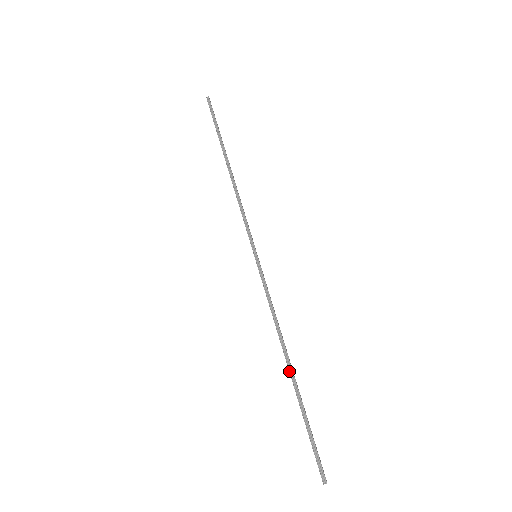
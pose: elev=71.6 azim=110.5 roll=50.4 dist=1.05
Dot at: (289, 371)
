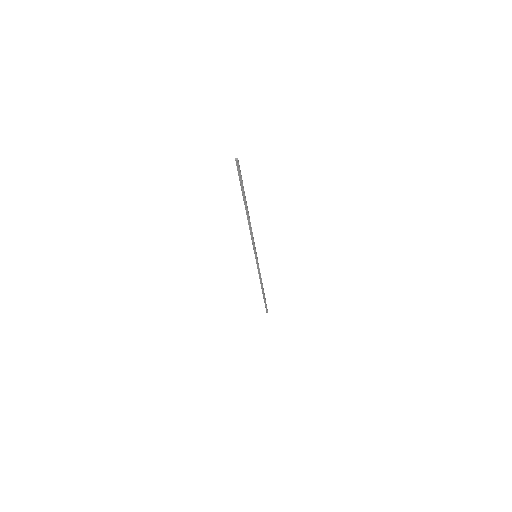
Dot at: (262, 291)
